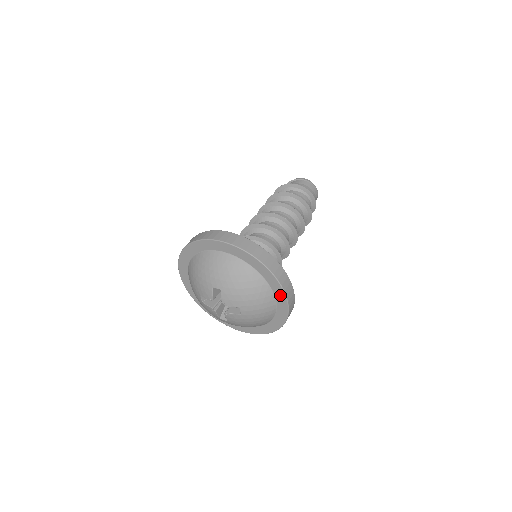
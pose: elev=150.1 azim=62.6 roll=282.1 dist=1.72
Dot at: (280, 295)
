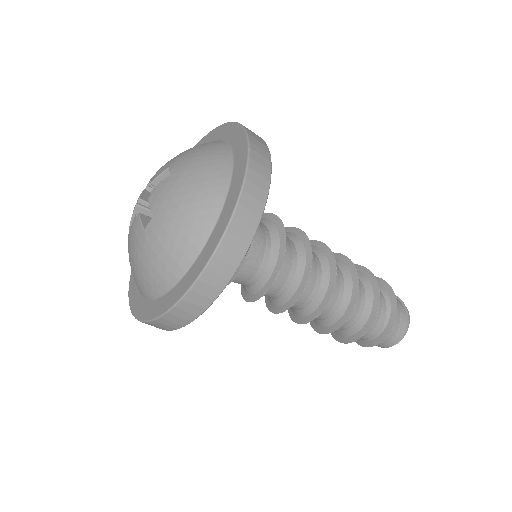
Dot at: (204, 259)
